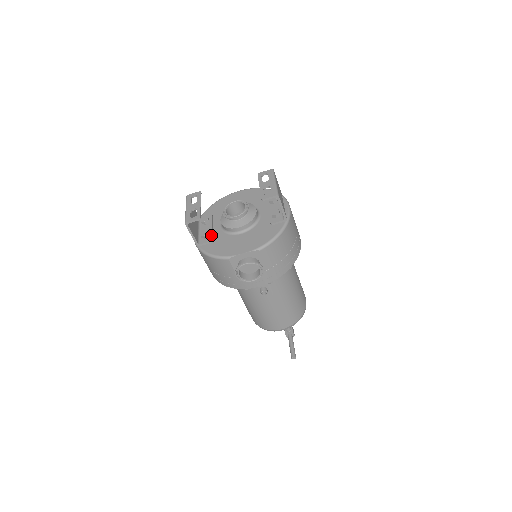
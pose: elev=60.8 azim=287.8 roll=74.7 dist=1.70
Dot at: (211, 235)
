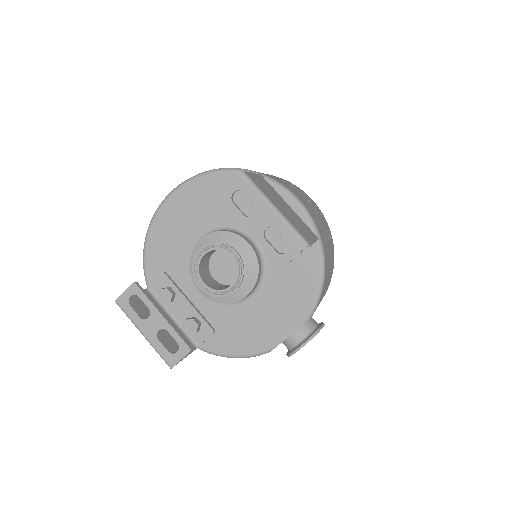
Dot at: (203, 321)
